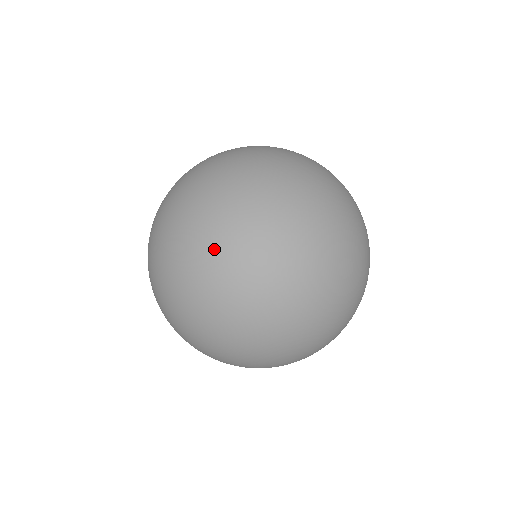
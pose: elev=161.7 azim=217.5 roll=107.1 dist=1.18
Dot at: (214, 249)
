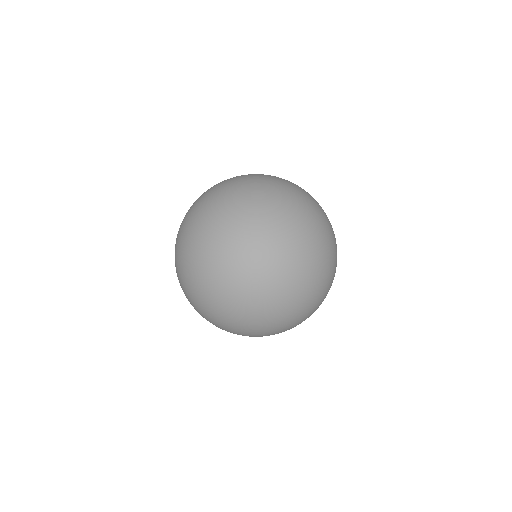
Dot at: (302, 278)
